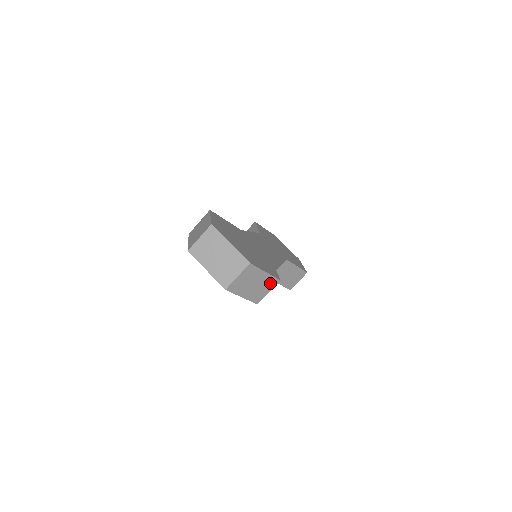
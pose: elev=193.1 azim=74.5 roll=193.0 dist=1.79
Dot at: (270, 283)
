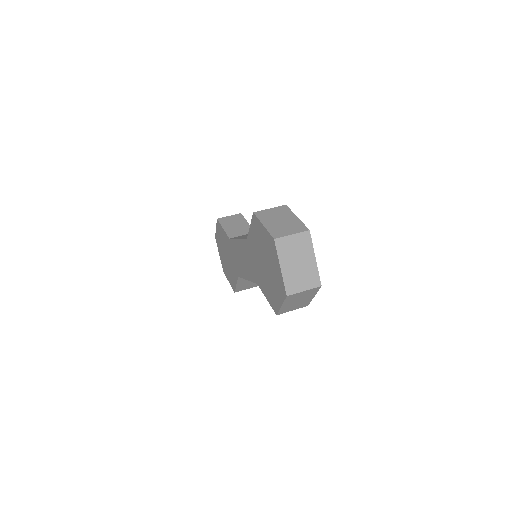
Dot at: (303, 304)
